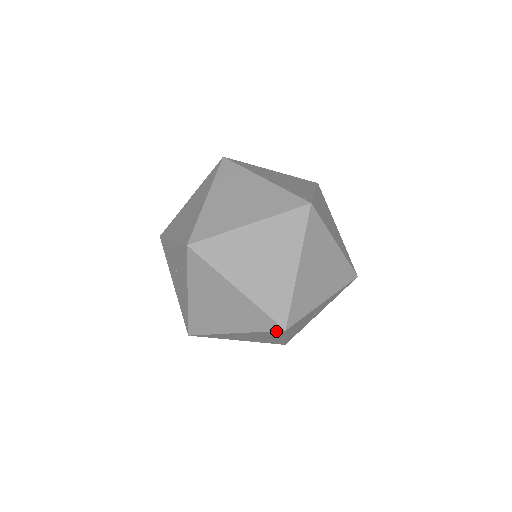
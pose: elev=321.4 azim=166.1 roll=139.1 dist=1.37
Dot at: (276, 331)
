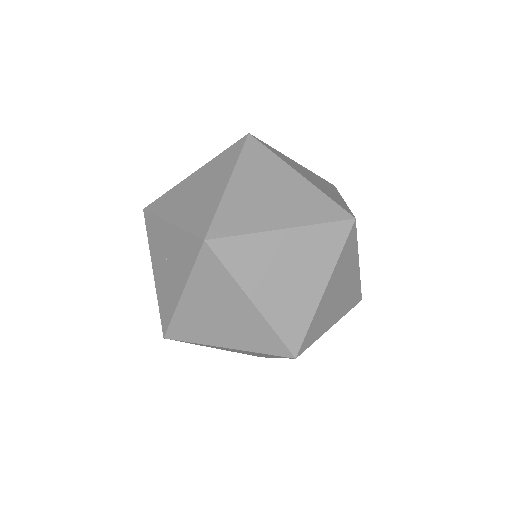
Dot at: (283, 356)
